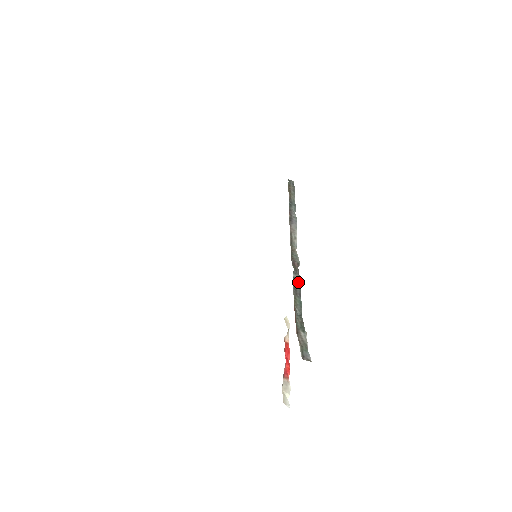
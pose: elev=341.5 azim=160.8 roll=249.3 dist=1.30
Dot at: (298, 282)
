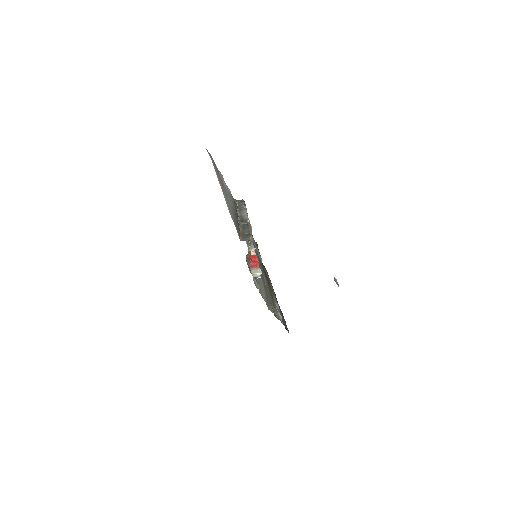
Dot at: (246, 225)
